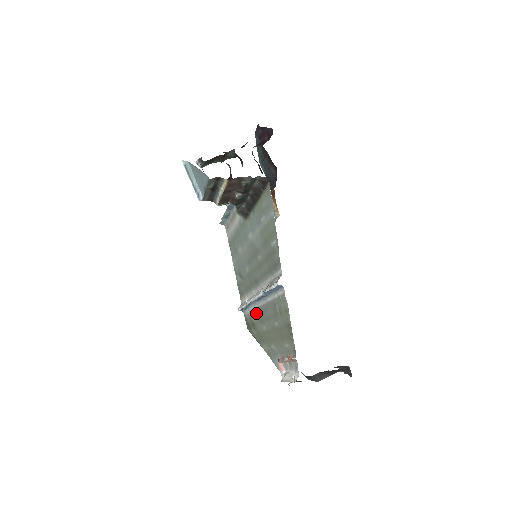
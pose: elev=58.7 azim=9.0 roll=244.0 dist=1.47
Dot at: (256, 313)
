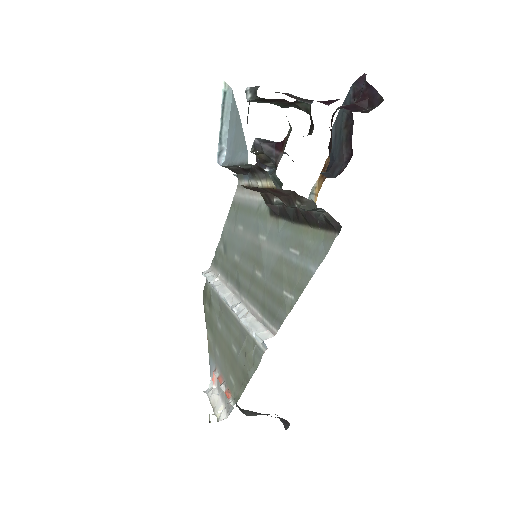
Dot at: (219, 302)
